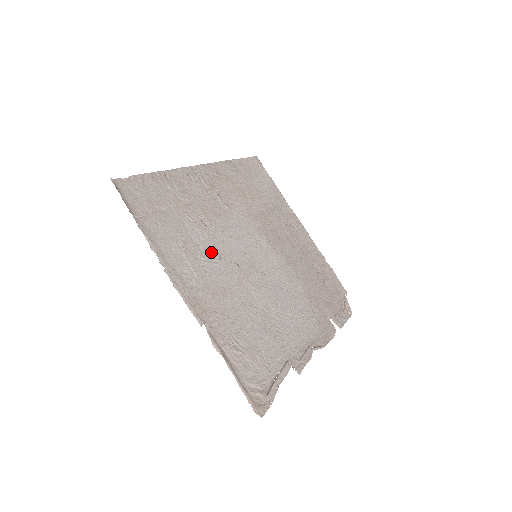
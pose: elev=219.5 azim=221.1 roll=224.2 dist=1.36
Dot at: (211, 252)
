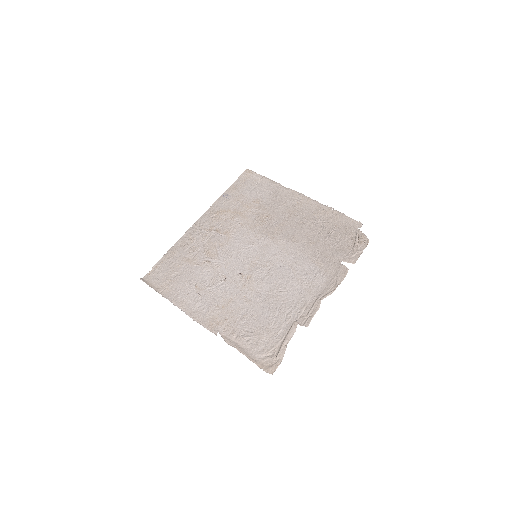
Dot at: (217, 279)
